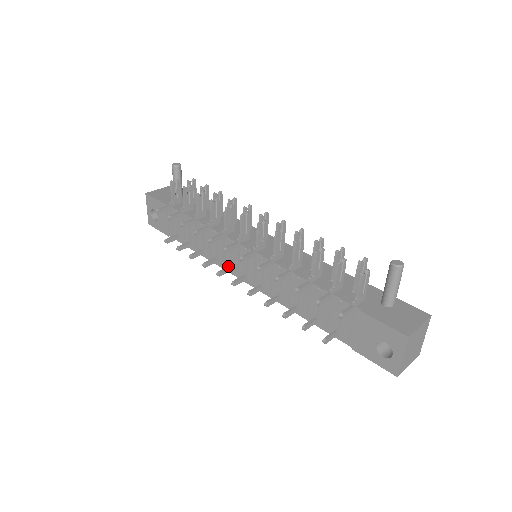
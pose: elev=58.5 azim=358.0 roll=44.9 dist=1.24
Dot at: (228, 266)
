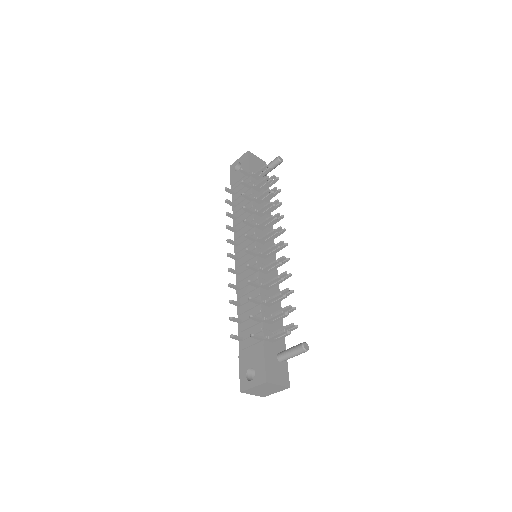
Dot at: (238, 242)
